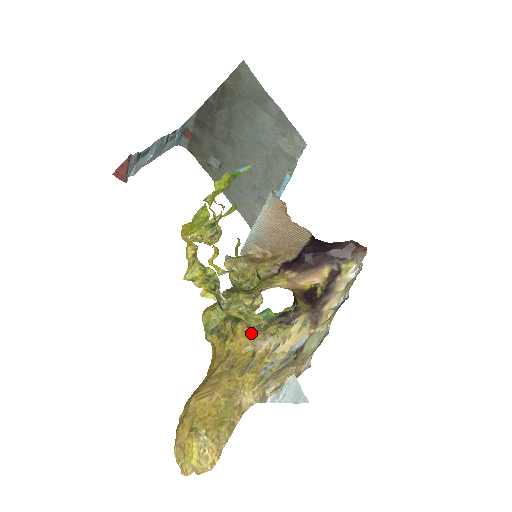
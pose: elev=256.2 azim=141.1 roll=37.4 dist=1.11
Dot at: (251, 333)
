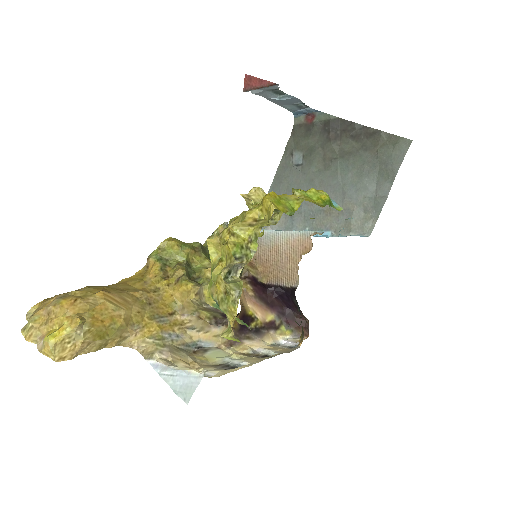
Dot at: (191, 300)
